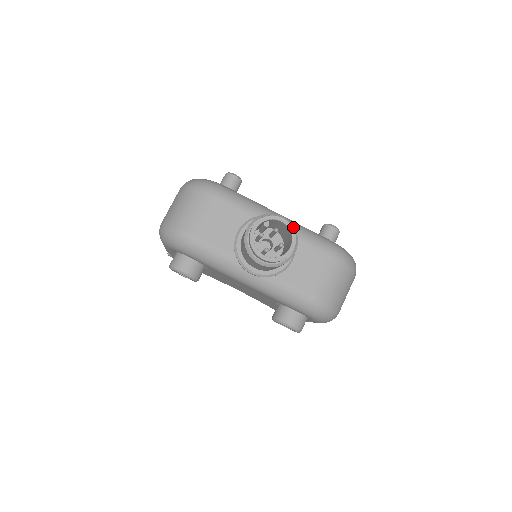
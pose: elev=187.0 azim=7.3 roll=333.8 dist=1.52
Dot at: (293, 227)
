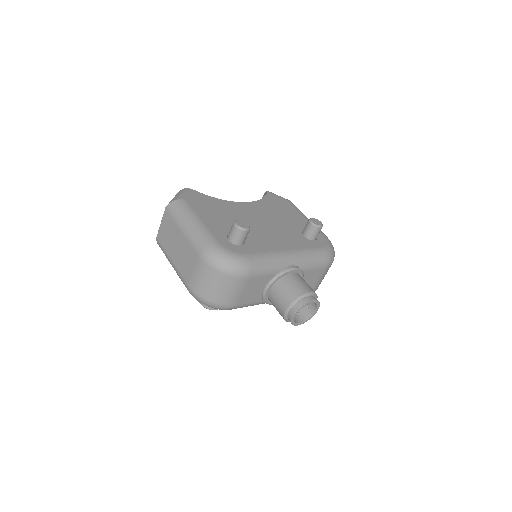
Dot at: (316, 295)
